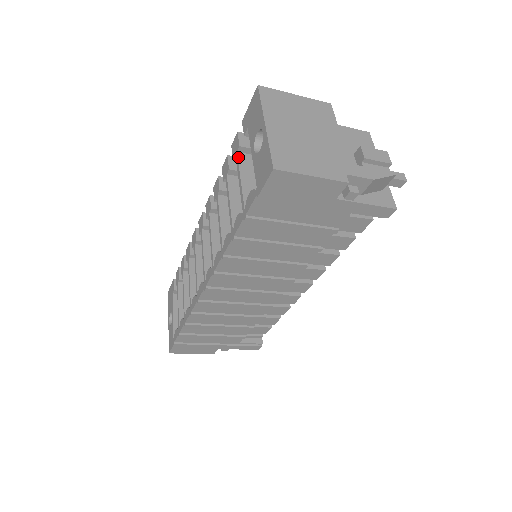
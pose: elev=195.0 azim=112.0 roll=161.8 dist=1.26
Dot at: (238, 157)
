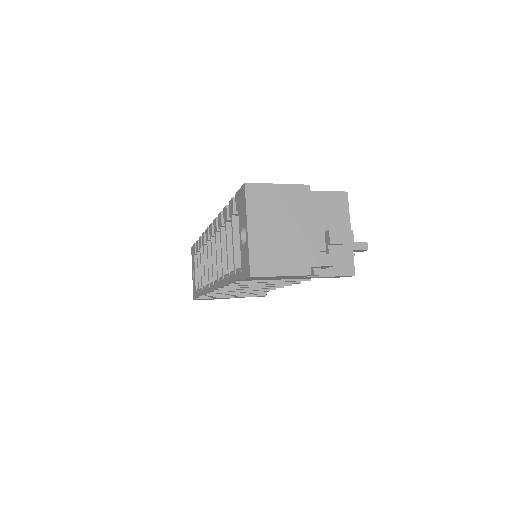
Dot at: (232, 221)
